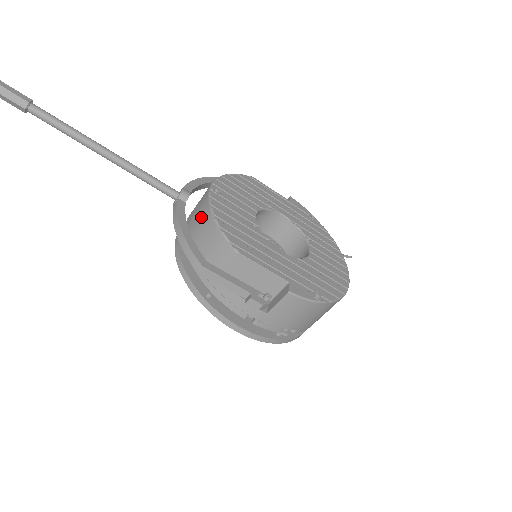
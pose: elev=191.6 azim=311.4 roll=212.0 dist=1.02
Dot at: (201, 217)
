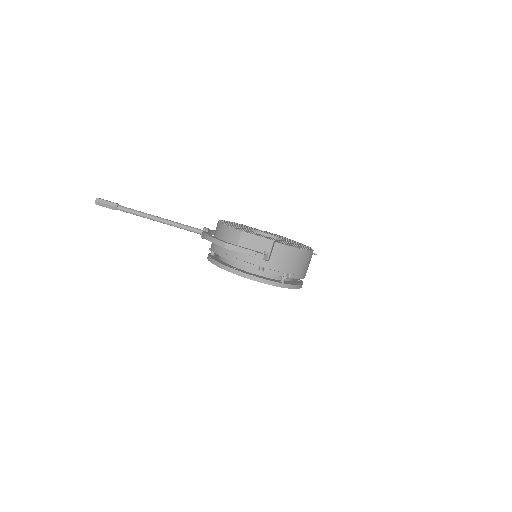
Dot at: (218, 232)
